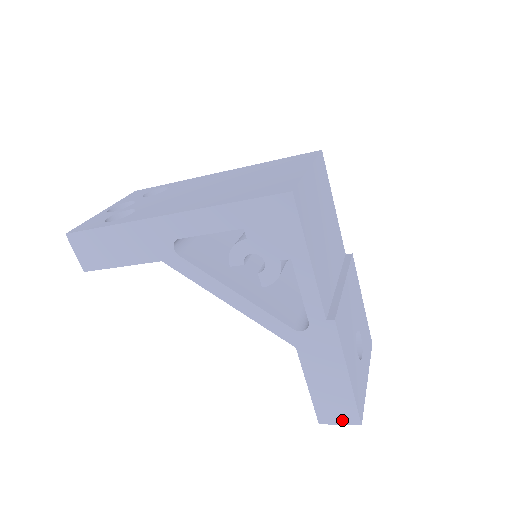
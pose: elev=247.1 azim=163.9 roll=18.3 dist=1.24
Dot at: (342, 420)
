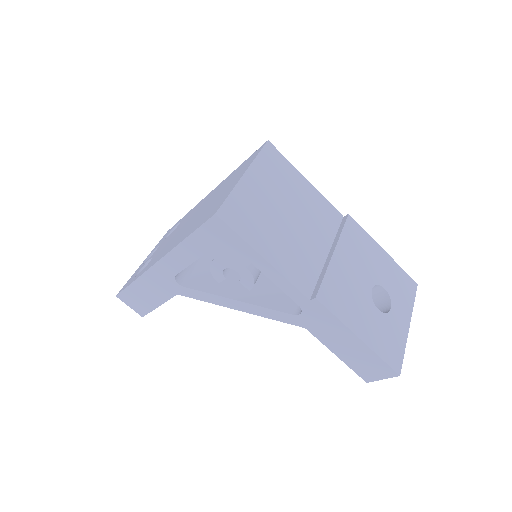
Dot at: (382, 375)
